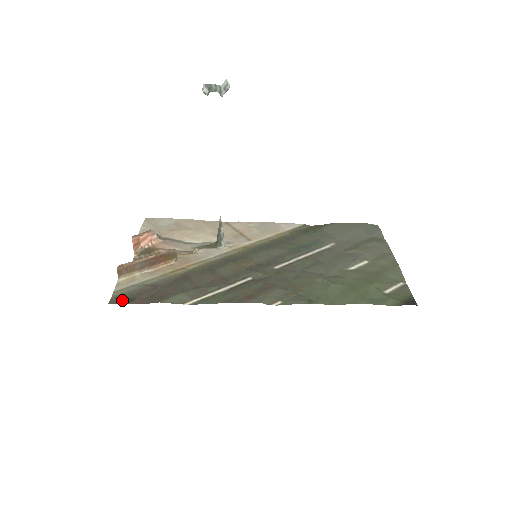
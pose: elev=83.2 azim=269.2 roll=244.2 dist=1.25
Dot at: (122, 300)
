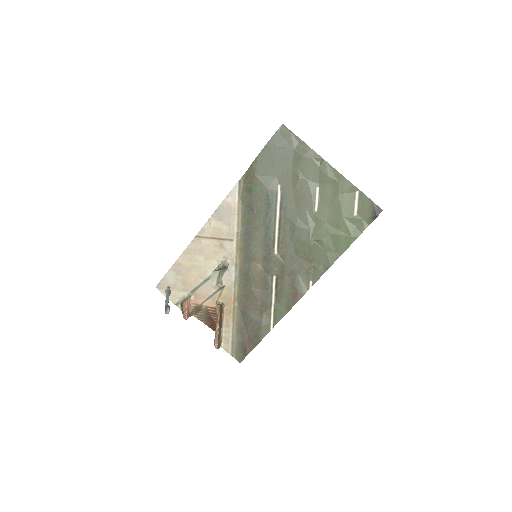
Dot at: (242, 355)
